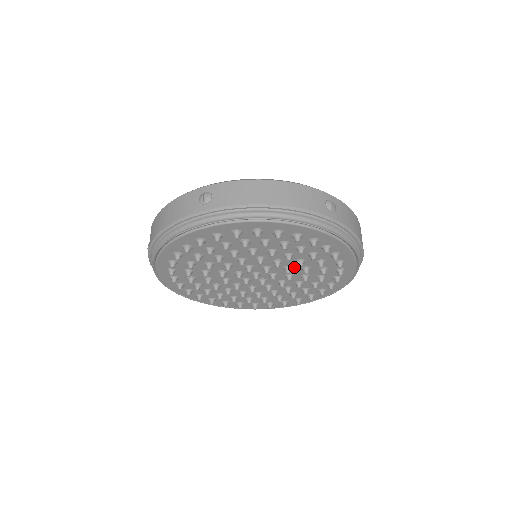
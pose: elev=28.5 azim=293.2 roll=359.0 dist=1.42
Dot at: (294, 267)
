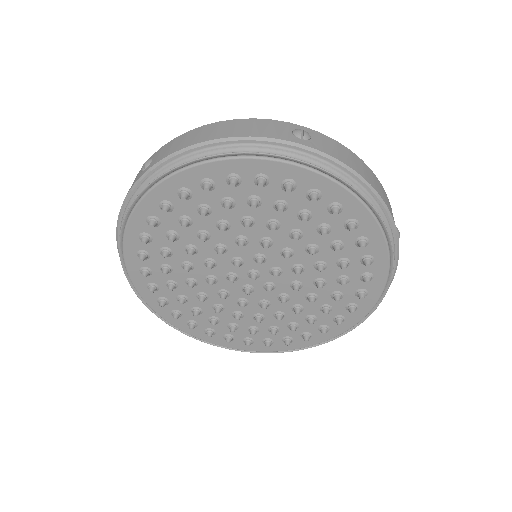
Dot at: (295, 249)
